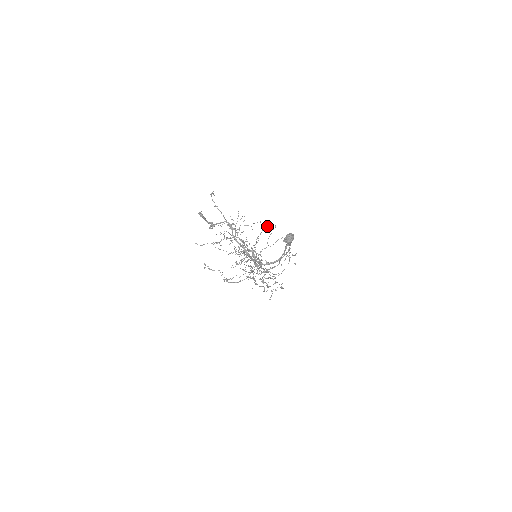
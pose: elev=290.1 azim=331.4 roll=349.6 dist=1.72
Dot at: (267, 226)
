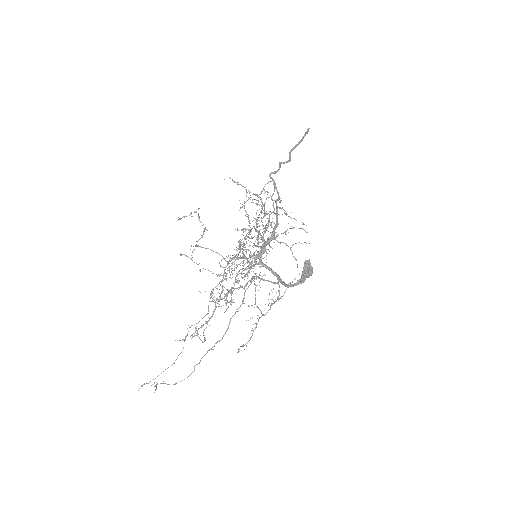
Dot at: (307, 232)
